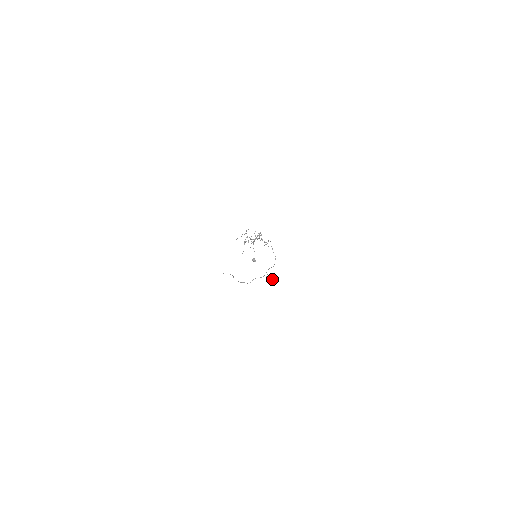
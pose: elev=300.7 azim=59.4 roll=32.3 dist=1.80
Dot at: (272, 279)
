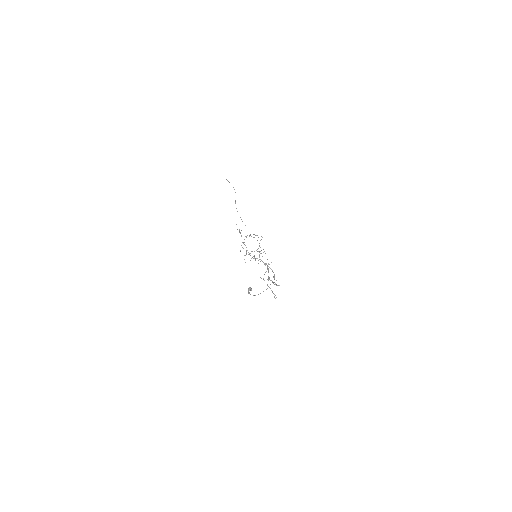
Dot at: occluded
